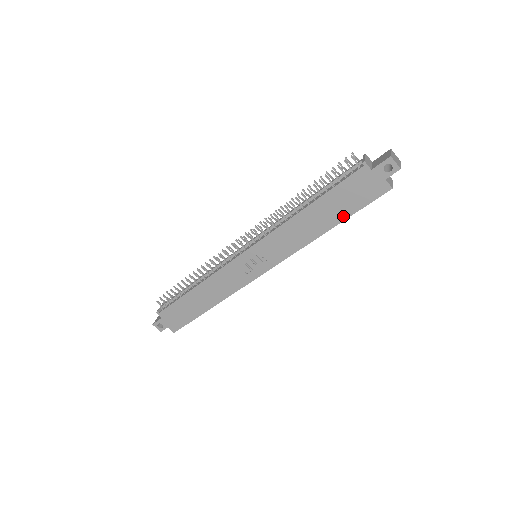
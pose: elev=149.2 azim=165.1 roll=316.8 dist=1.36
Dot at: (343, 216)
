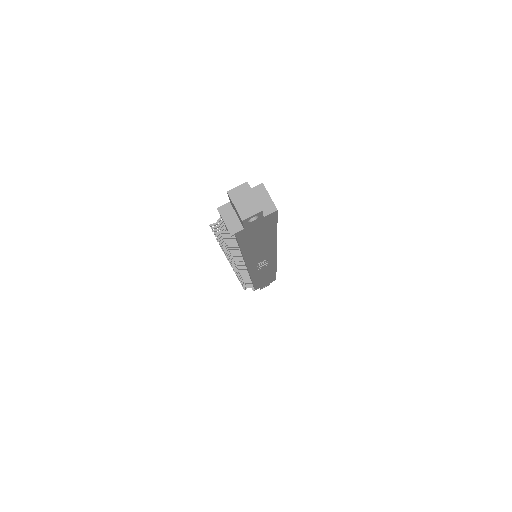
Dot at: (272, 233)
